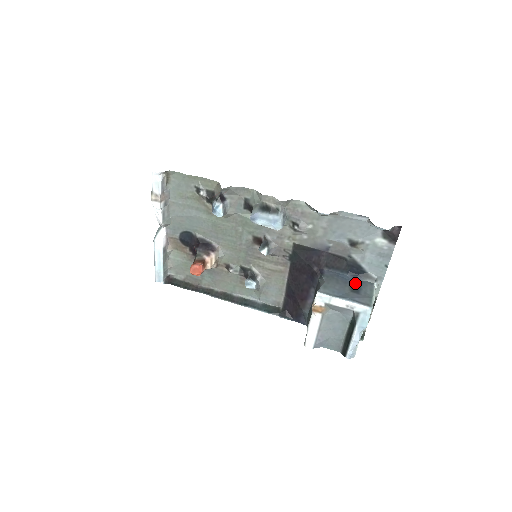
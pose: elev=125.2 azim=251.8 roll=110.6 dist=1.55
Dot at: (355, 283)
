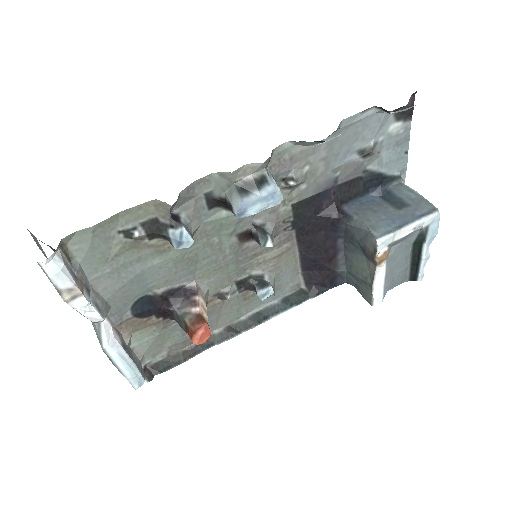
Dot at: (386, 197)
